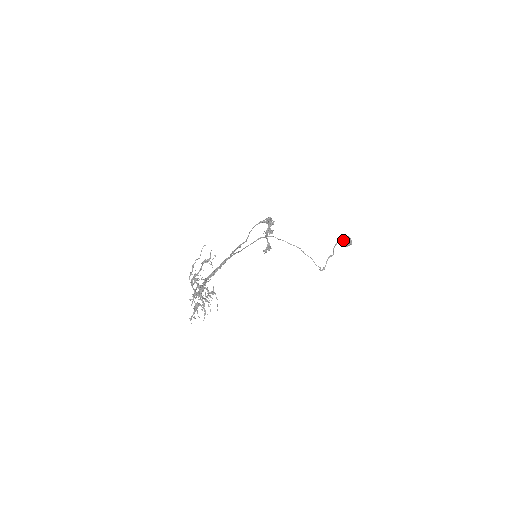
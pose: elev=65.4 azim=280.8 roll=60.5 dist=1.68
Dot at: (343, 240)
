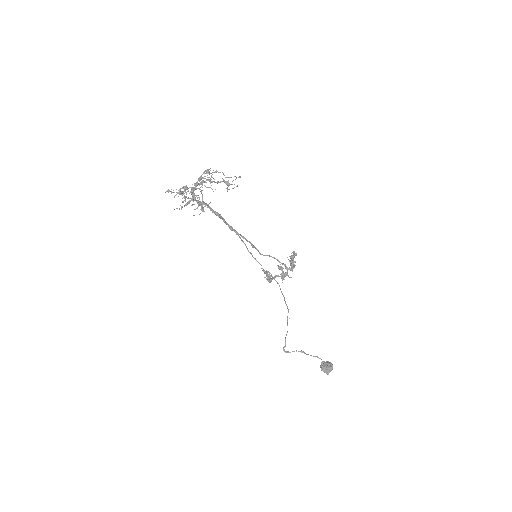
Dot at: (326, 362)
